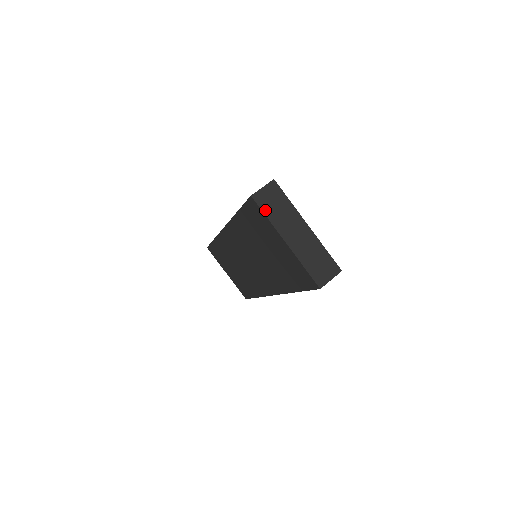
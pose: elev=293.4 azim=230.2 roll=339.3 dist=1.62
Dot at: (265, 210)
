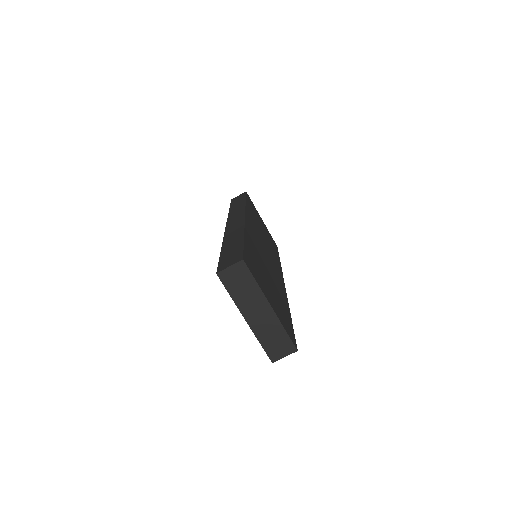
Dot at: (229, 288)
